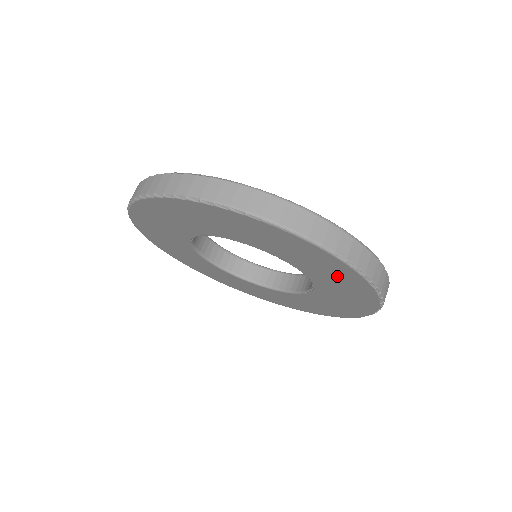
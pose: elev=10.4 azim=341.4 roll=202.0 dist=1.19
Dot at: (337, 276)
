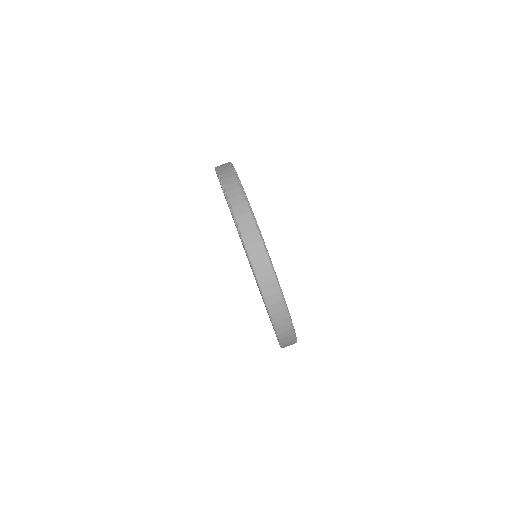
Dot at: occluded
